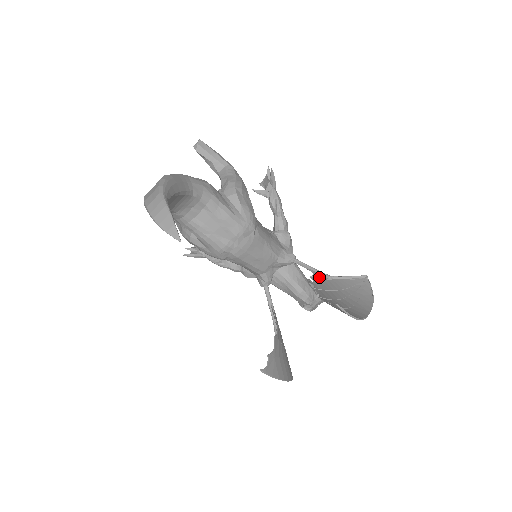
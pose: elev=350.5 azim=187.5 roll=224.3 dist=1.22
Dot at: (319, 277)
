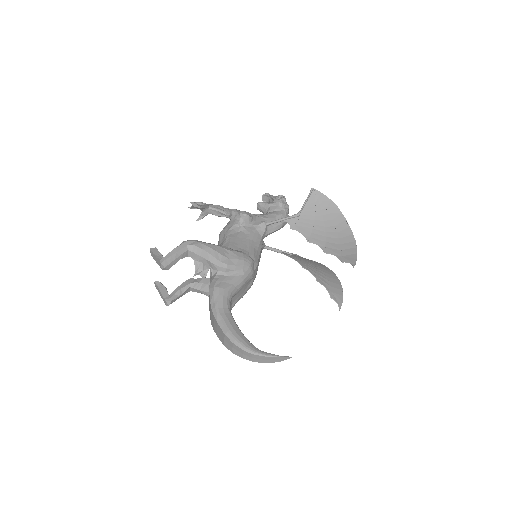
Dot at: (295, 223)
